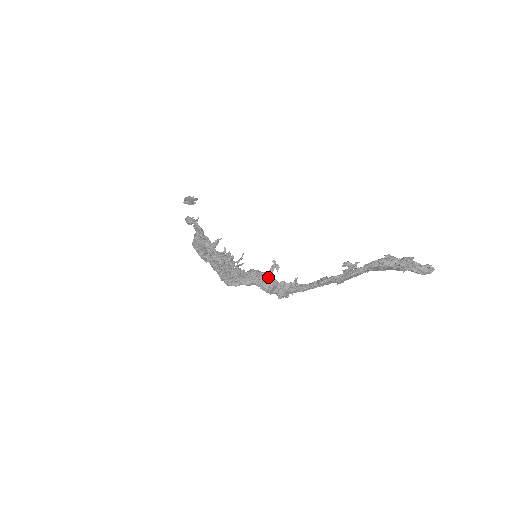
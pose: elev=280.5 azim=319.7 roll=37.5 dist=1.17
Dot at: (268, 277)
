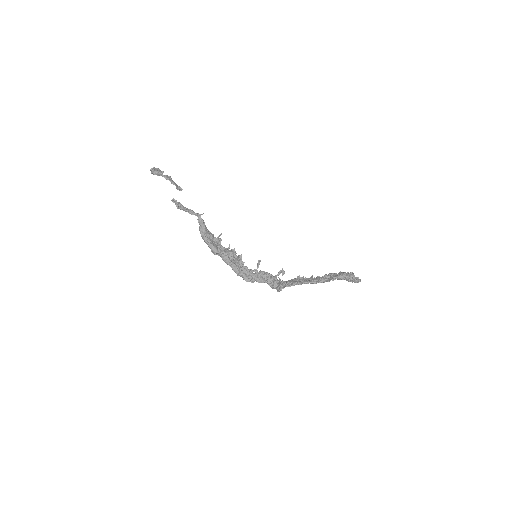
Dot at: (276, 279)
